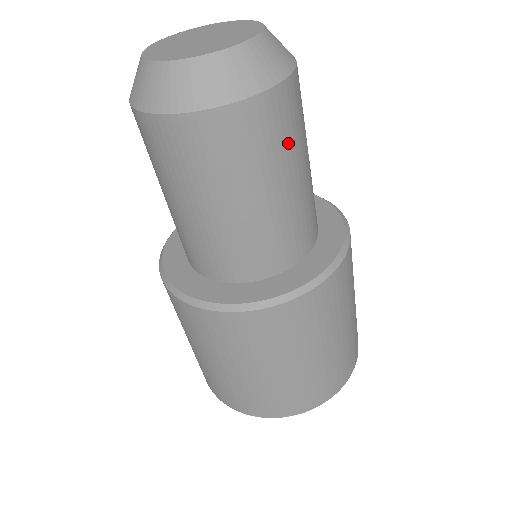
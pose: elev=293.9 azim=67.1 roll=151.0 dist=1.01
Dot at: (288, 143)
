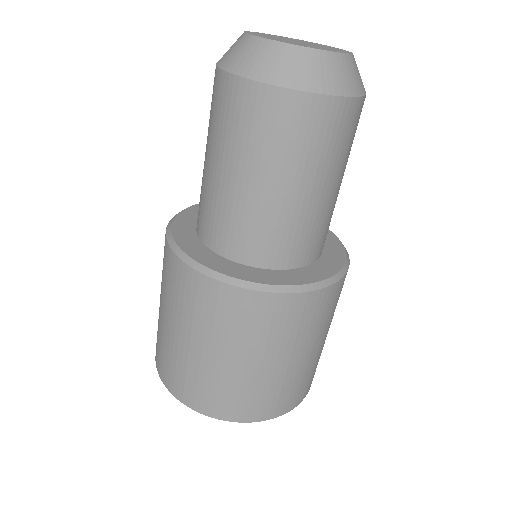
Dot at: occluded
